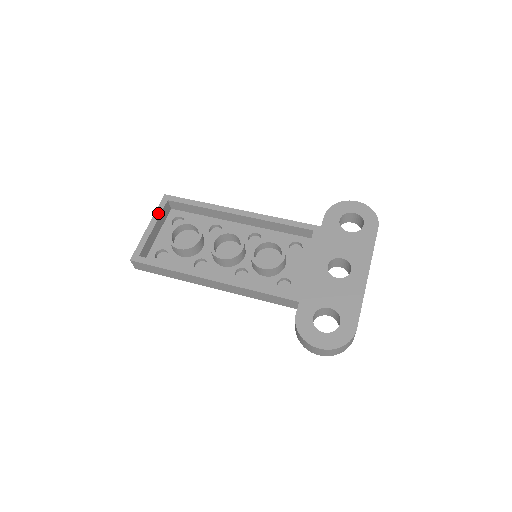
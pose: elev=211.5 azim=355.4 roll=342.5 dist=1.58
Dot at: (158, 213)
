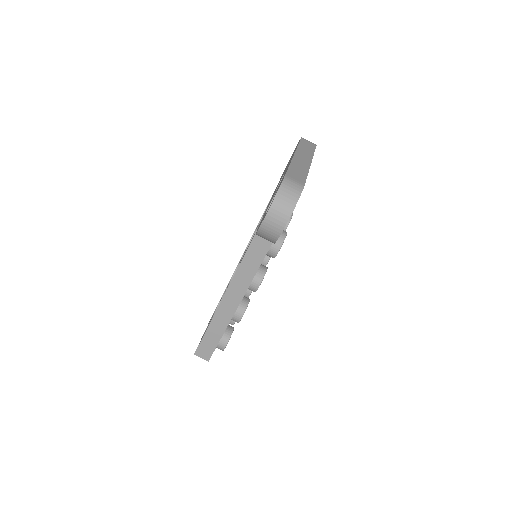
Dot at: (211, 317)
